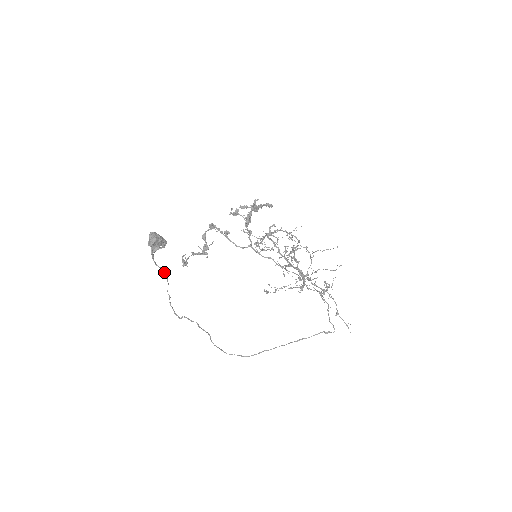
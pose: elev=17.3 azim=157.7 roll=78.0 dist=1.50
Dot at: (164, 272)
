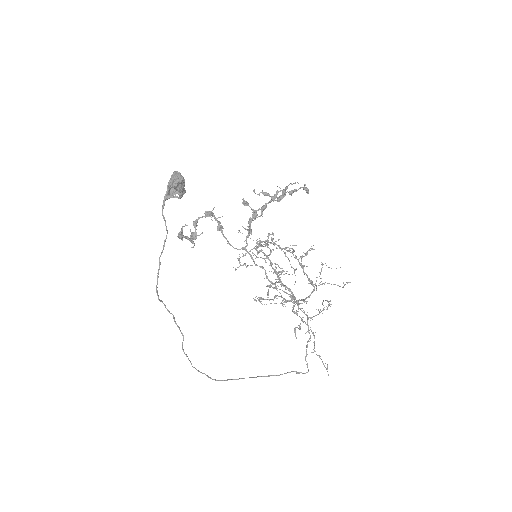
Dot at: (167, 230)
